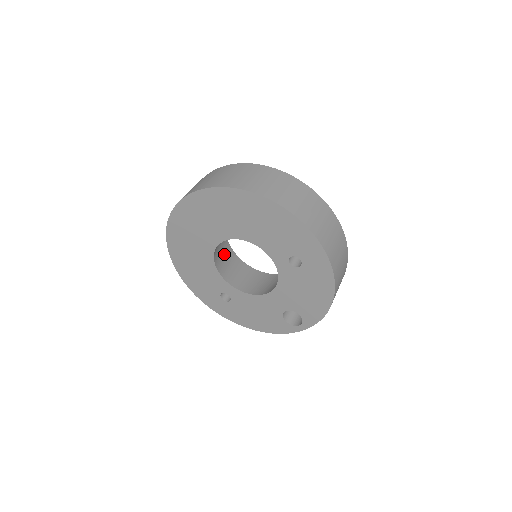
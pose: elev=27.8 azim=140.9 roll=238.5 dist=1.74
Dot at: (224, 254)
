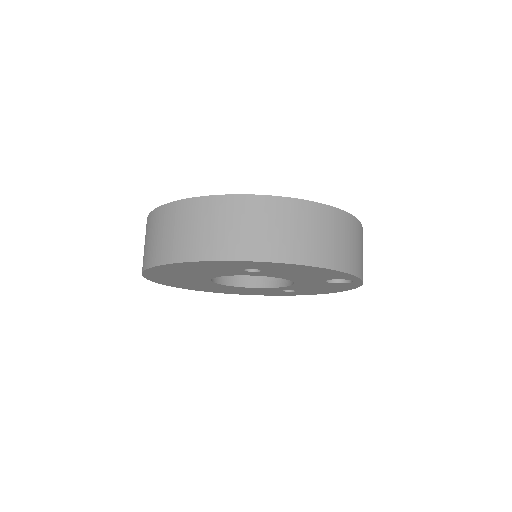
Dot at: occluded
